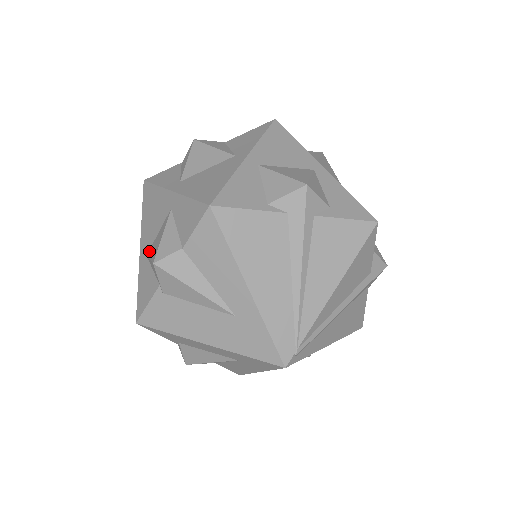
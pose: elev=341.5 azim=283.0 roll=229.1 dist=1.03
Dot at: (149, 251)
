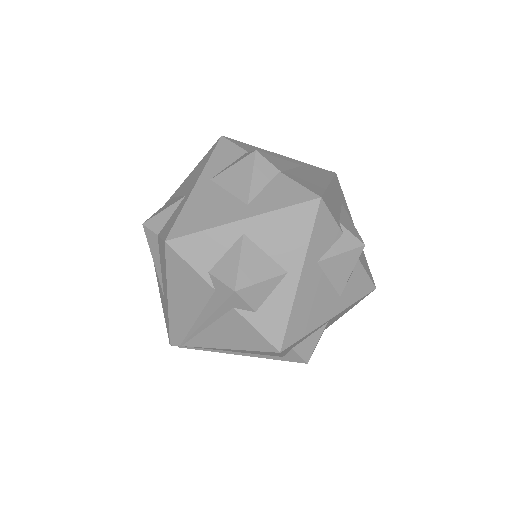
Dot at: (173, 198)
